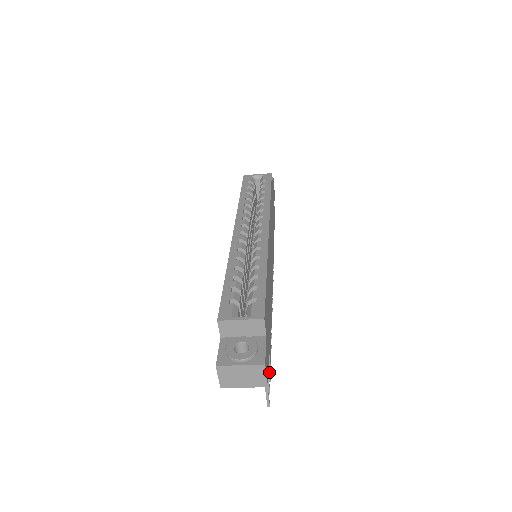
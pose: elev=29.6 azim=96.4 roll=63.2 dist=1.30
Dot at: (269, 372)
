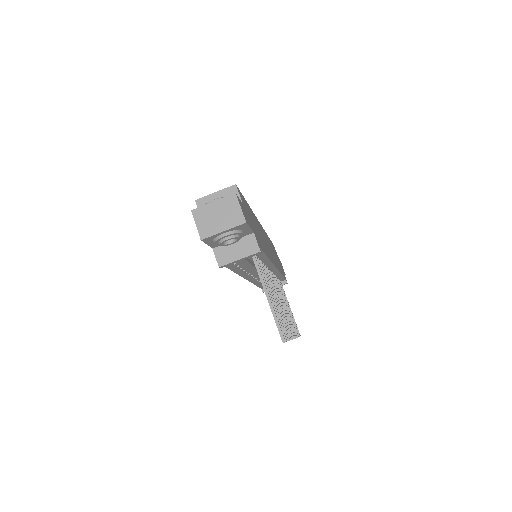
Dot at: (282, 325)
